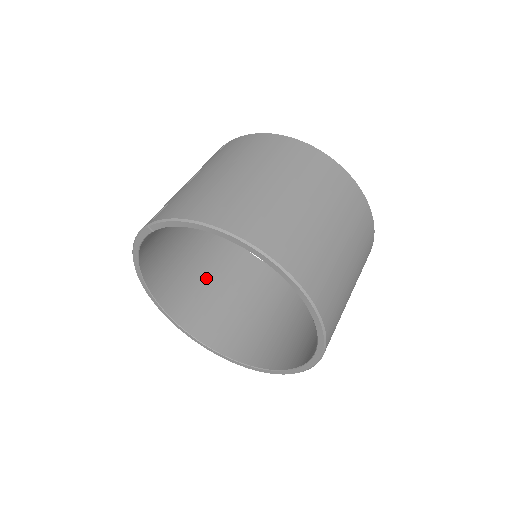
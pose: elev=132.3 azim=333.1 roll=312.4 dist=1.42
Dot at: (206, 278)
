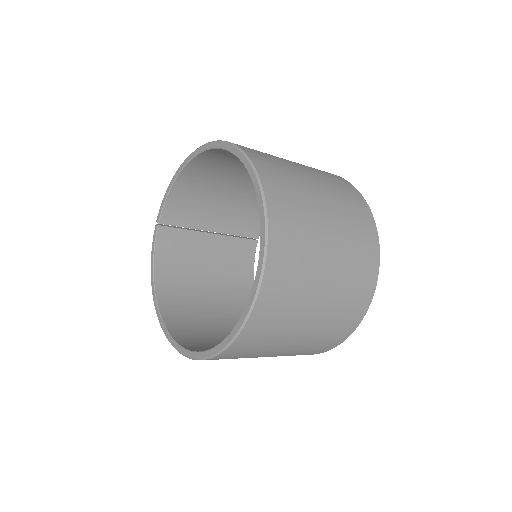
Dot at: occluded
